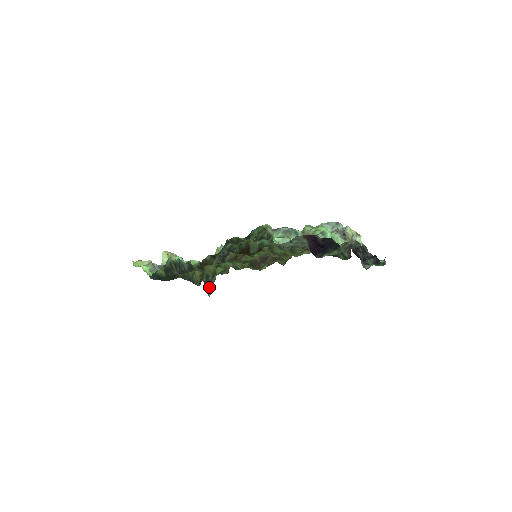
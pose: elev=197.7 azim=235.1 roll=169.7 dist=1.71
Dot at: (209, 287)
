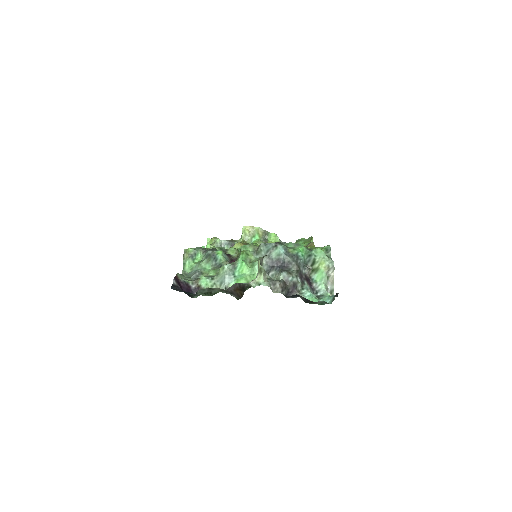
Dot at: occluded
